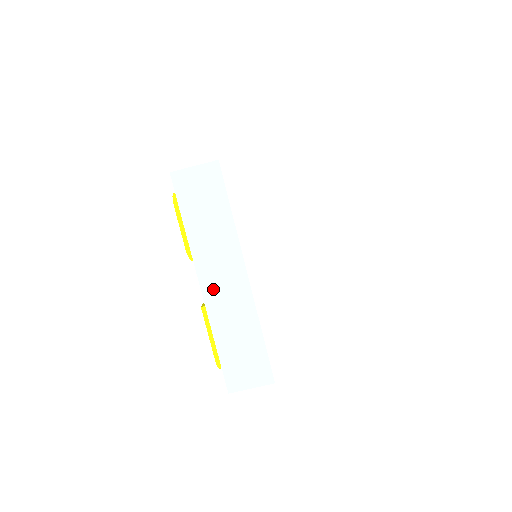
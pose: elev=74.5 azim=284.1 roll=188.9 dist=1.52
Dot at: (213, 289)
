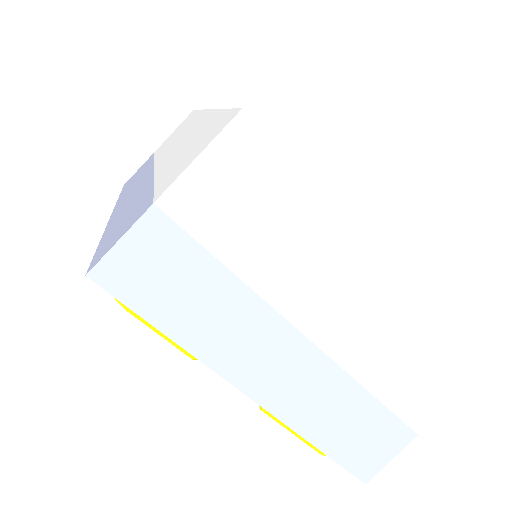
Dot at: (269, 388)
